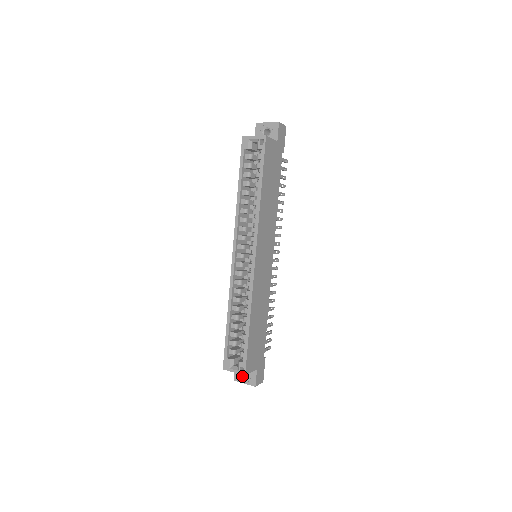
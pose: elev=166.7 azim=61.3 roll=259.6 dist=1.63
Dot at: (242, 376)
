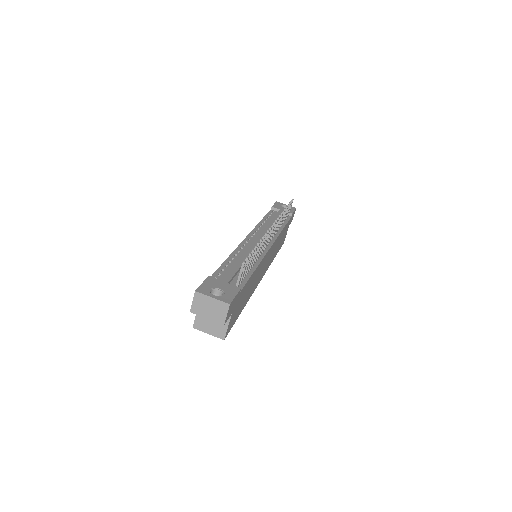
Dot at: occluded
